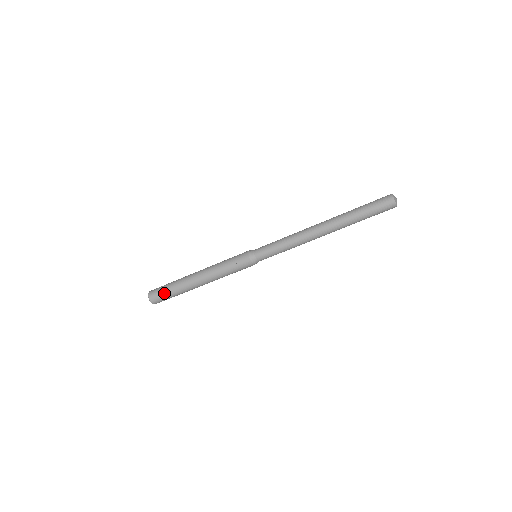
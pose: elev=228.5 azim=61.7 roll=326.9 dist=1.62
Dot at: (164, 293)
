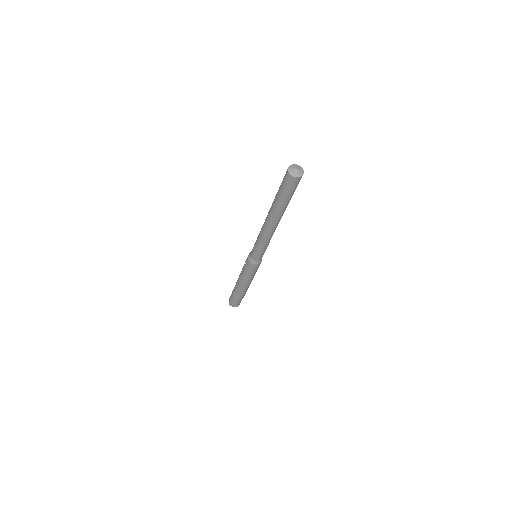
Dot at: (231, 295)
